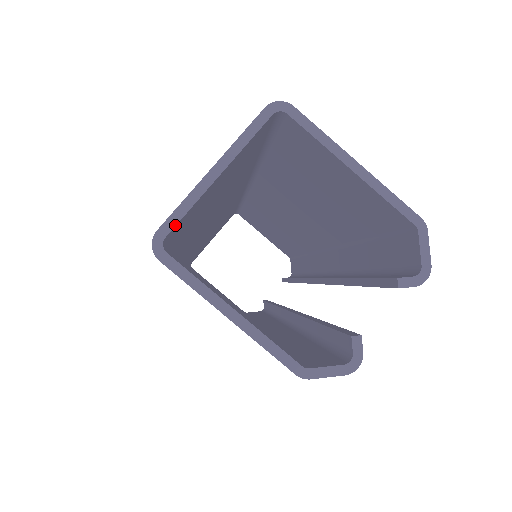
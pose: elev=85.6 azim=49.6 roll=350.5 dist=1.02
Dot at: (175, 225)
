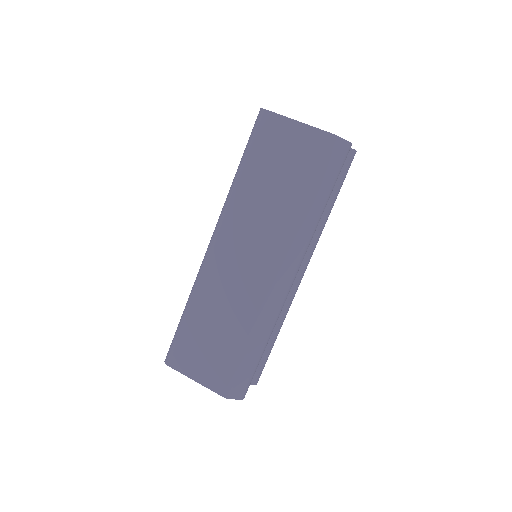
Dot at: occluded
